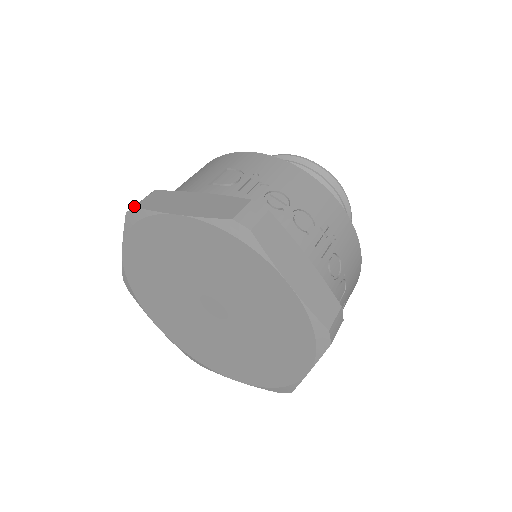
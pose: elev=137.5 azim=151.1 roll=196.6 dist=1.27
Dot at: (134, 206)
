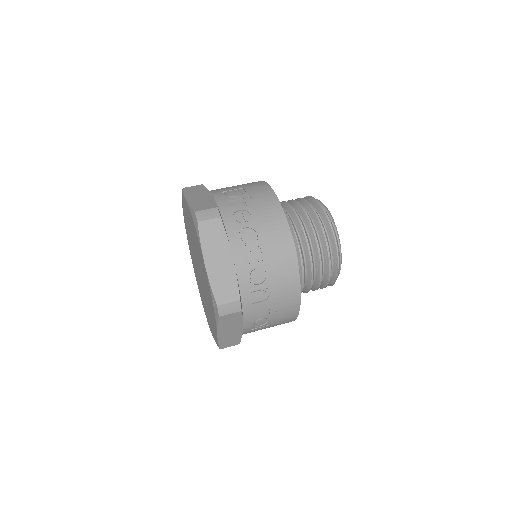
Dot at: (183, 188)
